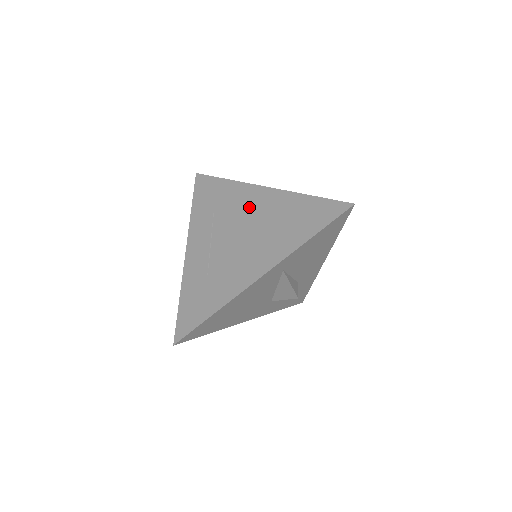
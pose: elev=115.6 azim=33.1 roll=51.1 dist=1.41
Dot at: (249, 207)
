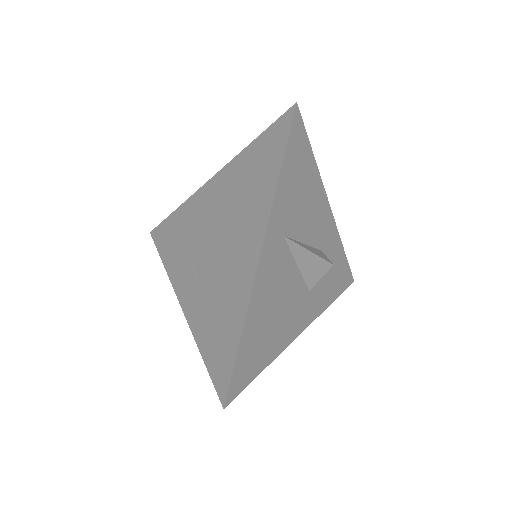
Dot at: (208, 209)
